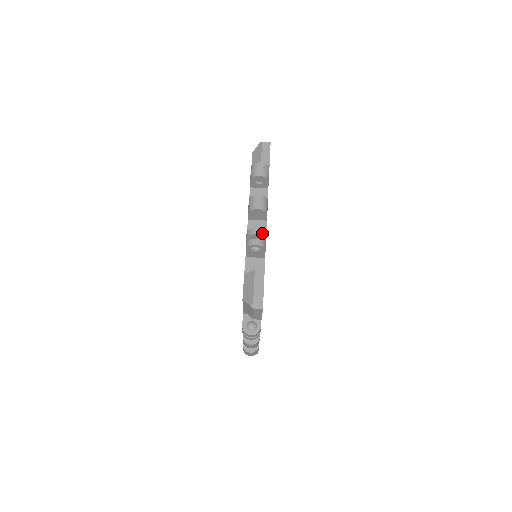
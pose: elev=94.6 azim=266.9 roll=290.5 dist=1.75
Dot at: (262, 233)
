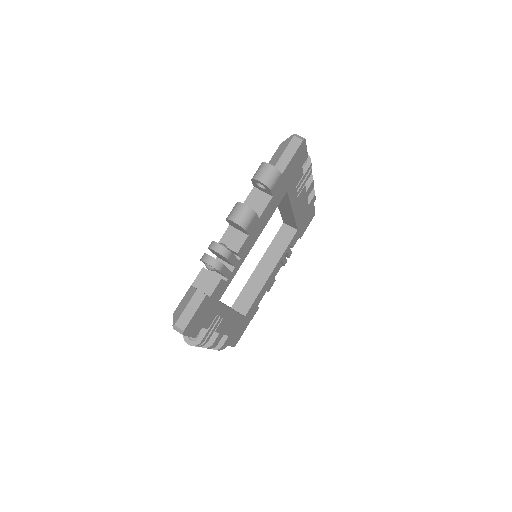
Dot at: (223, 252)
